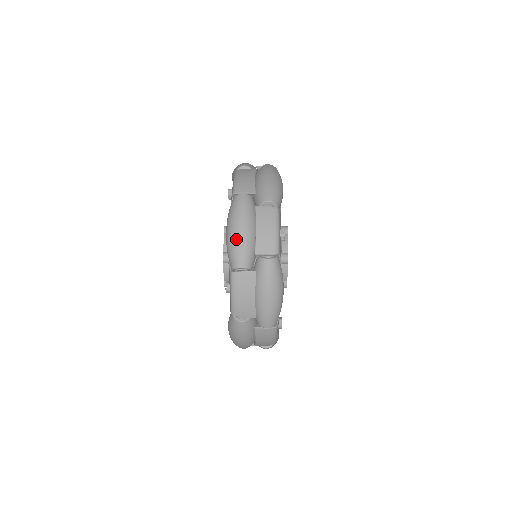
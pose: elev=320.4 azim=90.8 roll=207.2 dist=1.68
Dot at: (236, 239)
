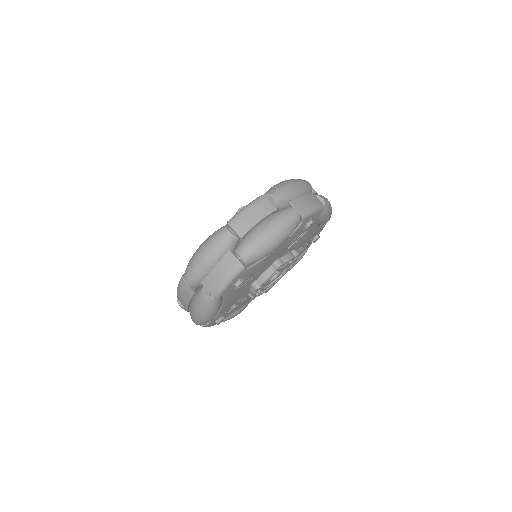
Dot at: (195, 261)
